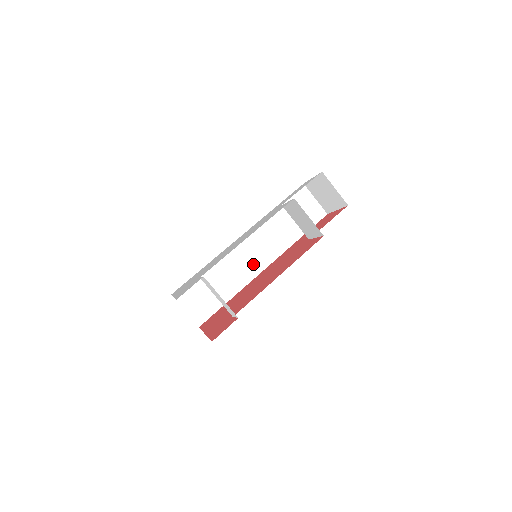
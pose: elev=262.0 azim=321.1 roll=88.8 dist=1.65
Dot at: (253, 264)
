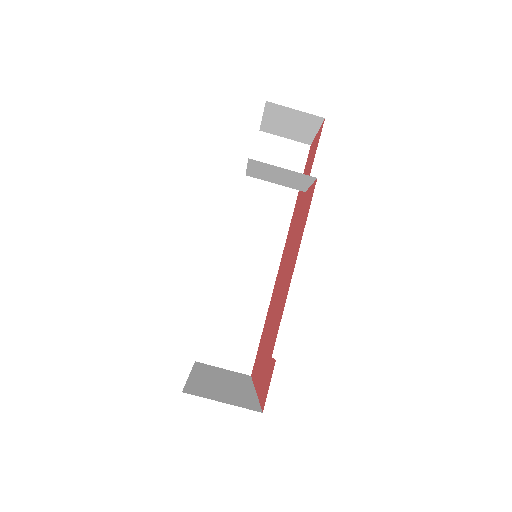
Dot at: (264, 262)
